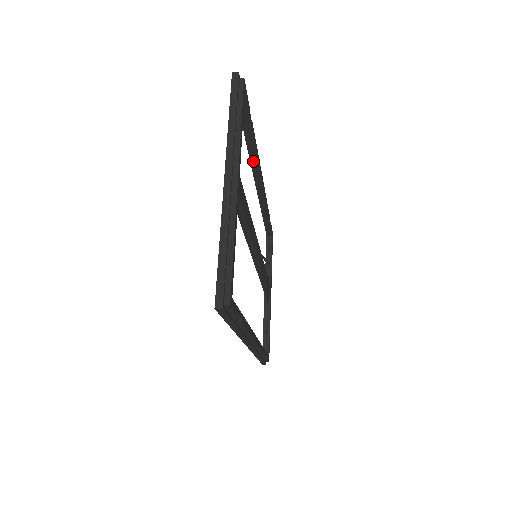
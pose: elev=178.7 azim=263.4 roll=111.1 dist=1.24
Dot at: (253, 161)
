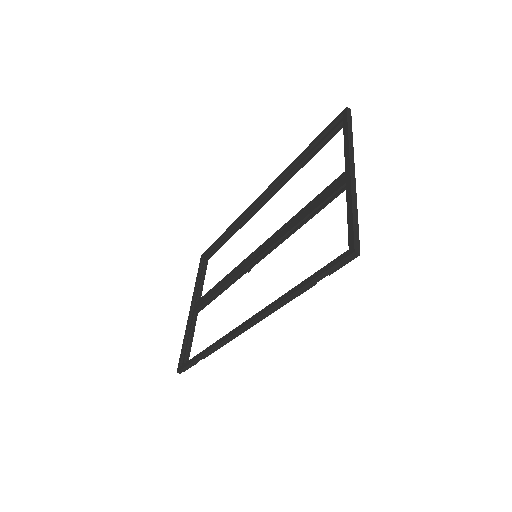
Dot at: (284, 180)
